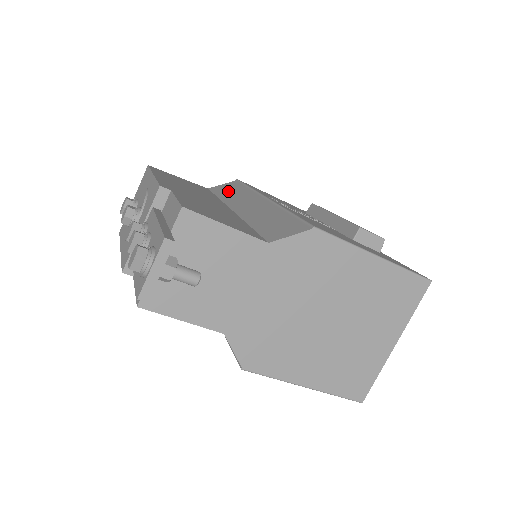
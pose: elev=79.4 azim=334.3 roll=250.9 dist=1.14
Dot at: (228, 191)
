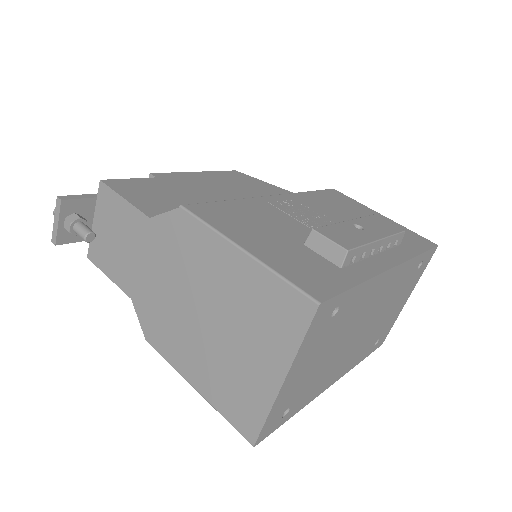
Dot at: occluded
